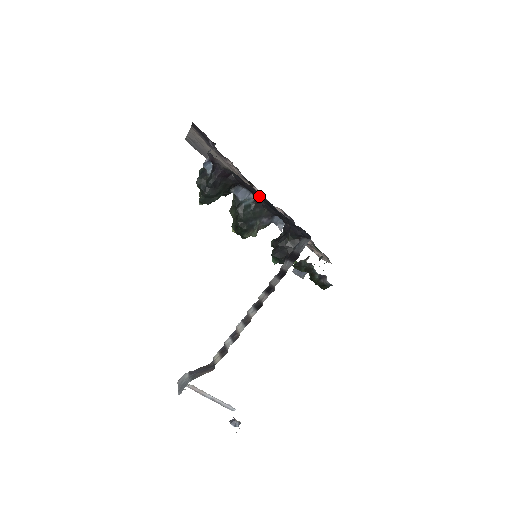
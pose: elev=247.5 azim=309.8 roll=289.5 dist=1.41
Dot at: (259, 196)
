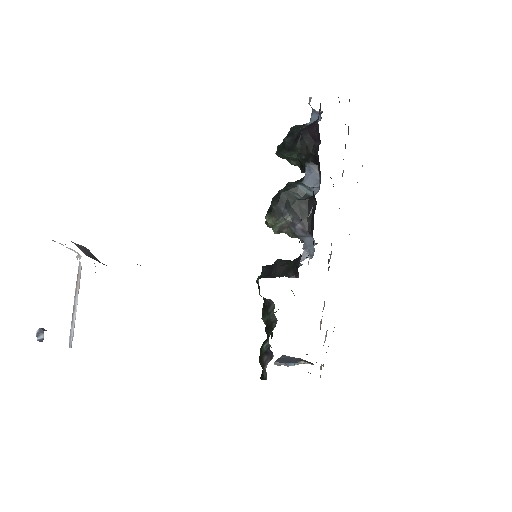
Dot at: occluded
